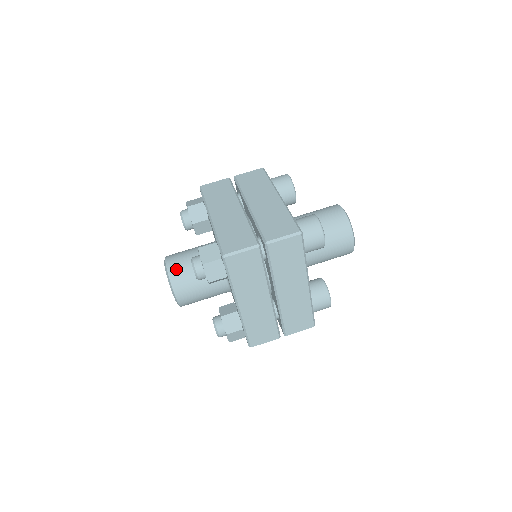
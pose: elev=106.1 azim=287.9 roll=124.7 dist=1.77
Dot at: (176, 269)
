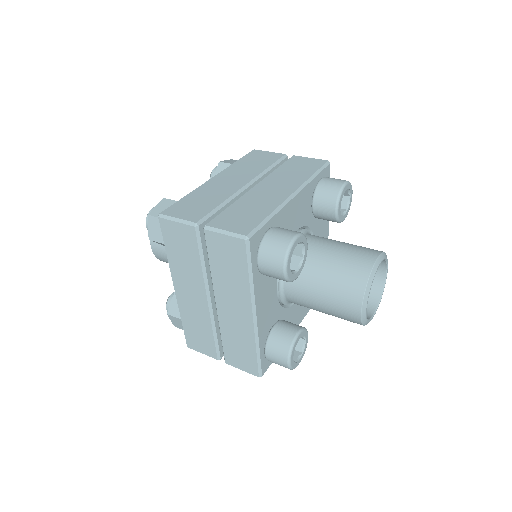
Dot at: occluded
